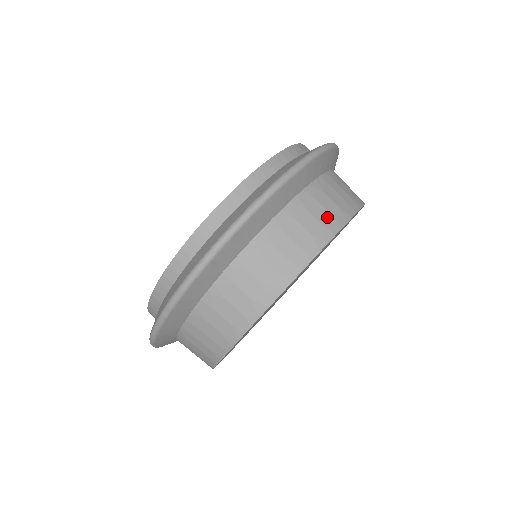
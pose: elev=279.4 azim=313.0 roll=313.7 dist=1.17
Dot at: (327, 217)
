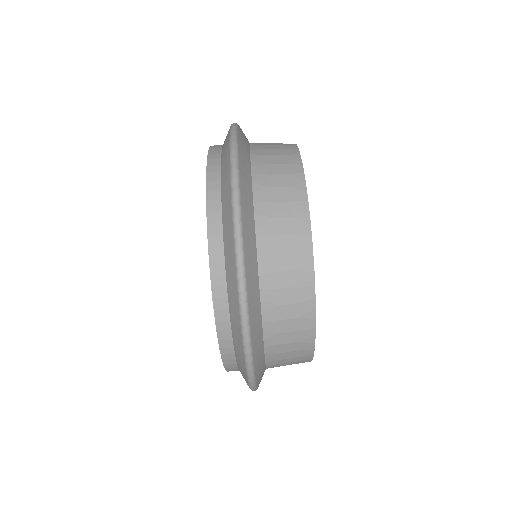
Dot at: (293, 240)
